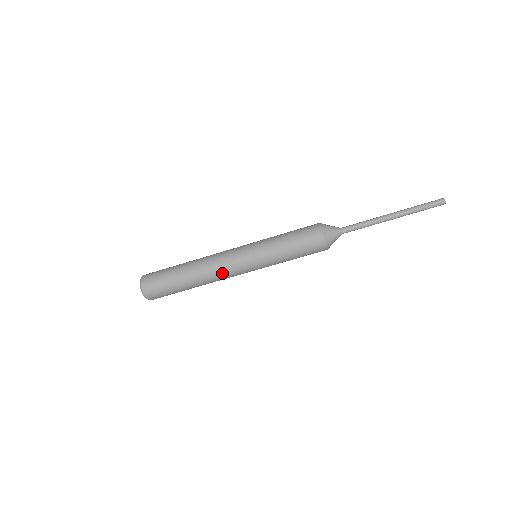
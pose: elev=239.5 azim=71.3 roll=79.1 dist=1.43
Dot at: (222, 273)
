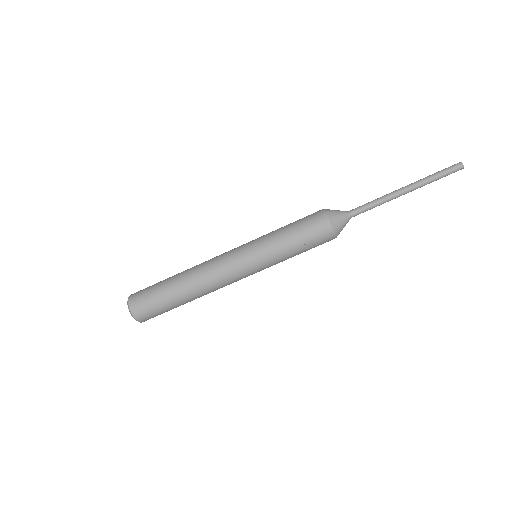
Dot at: (213, 265)
